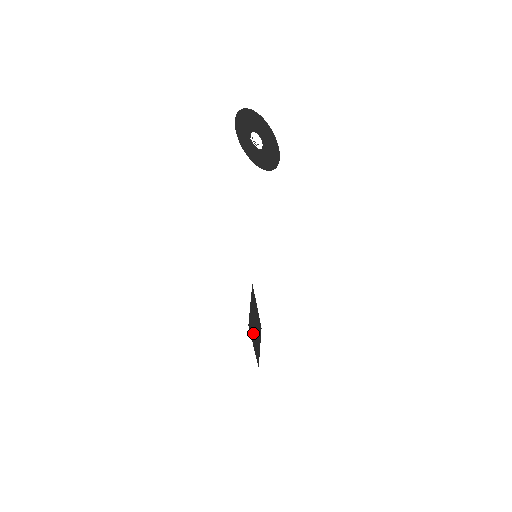
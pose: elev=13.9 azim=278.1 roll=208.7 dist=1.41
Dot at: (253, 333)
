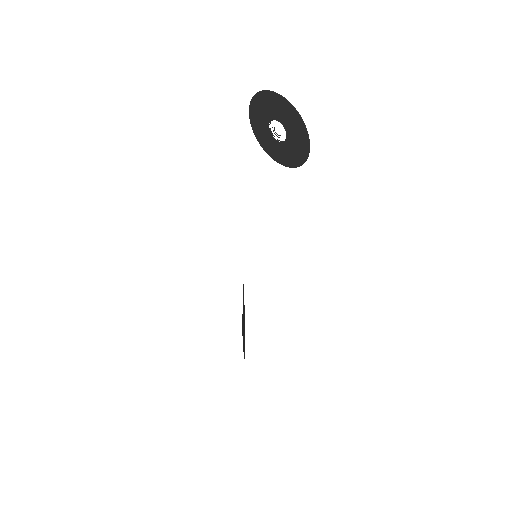
Dot at: (243, 334)
